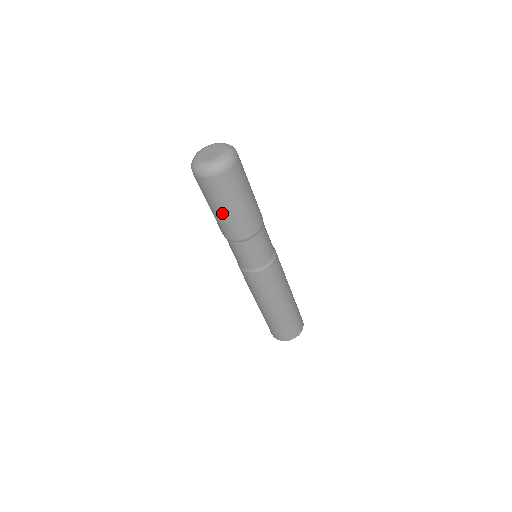
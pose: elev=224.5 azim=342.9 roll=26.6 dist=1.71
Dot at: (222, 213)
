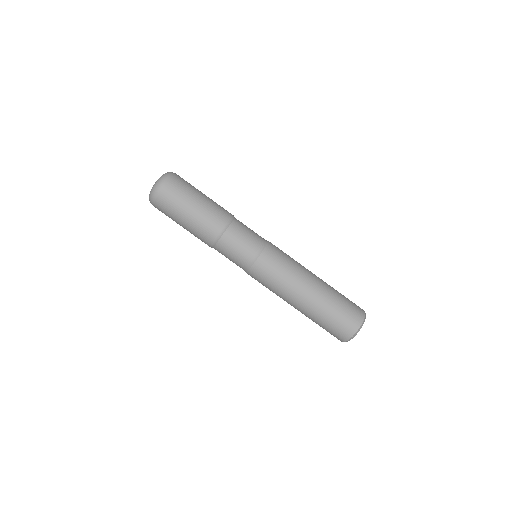
Dot at: (184, 227)
